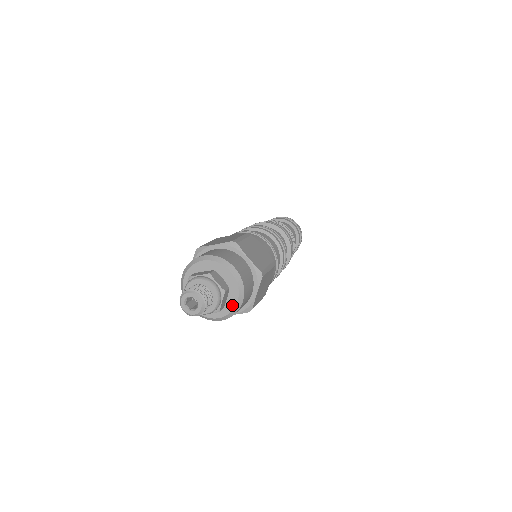
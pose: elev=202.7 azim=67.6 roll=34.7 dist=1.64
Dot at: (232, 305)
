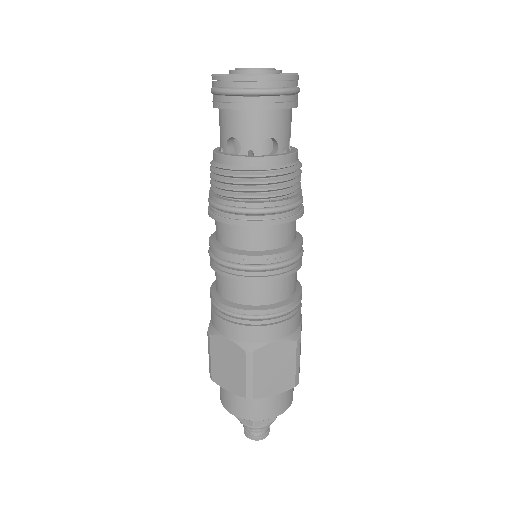
Dot at: occluded
